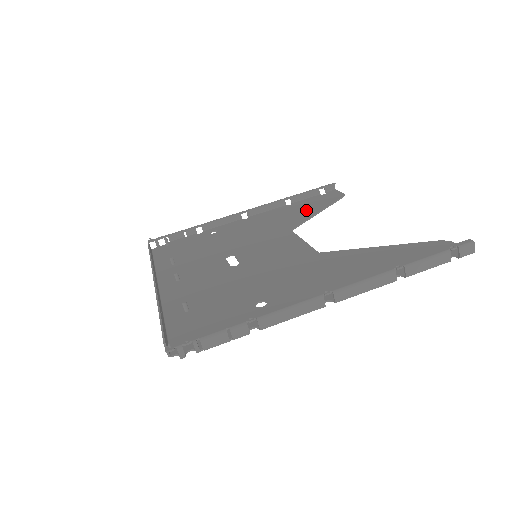
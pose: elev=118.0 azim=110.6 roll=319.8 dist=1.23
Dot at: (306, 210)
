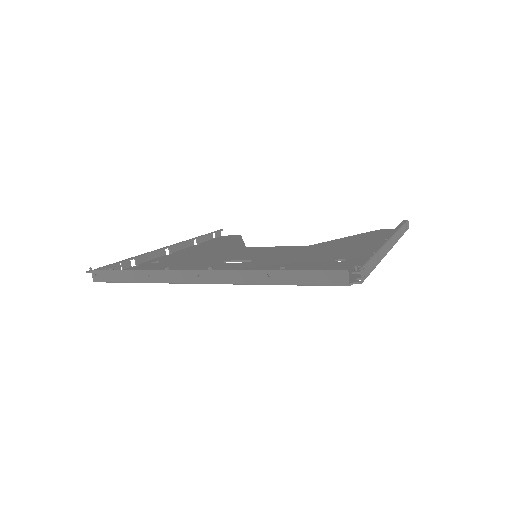
Dot at: (227, 242)
